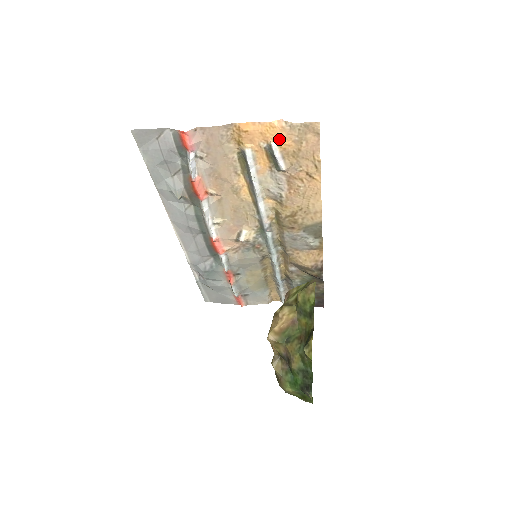
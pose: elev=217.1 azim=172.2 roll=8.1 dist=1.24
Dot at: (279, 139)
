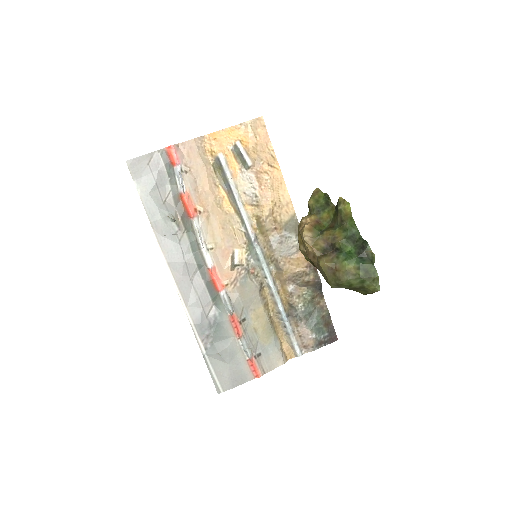
Dot at: (240, 138)
